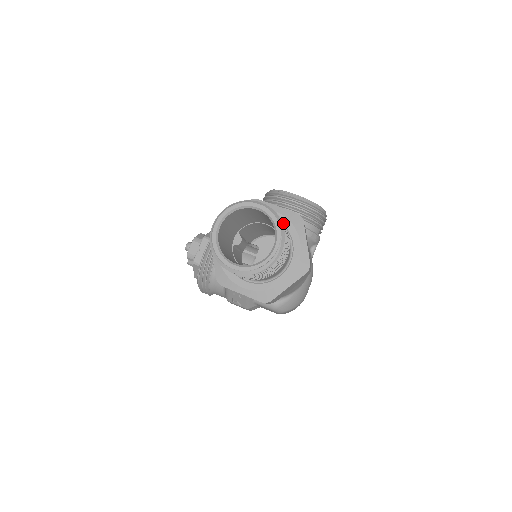
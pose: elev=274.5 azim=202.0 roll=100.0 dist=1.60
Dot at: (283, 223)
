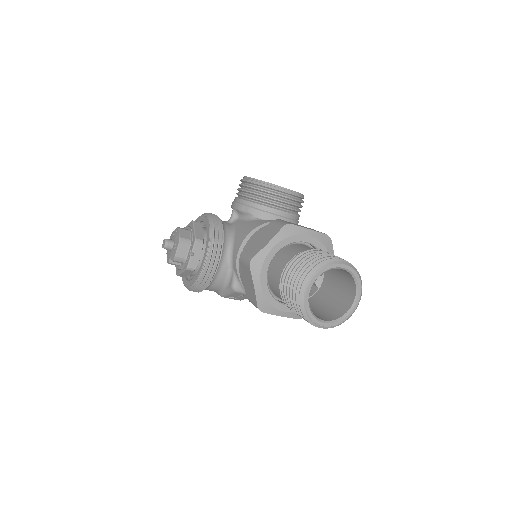
Dot at: occluded
